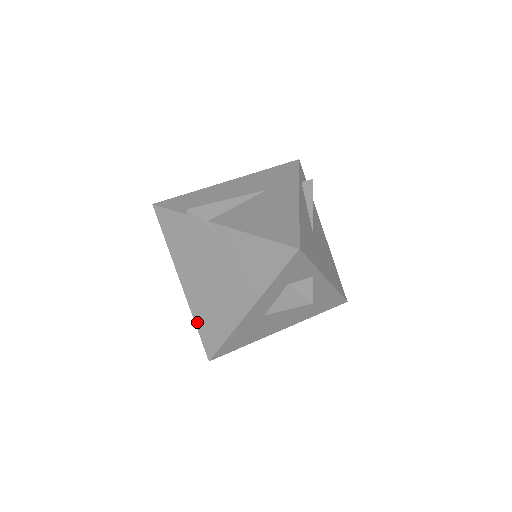
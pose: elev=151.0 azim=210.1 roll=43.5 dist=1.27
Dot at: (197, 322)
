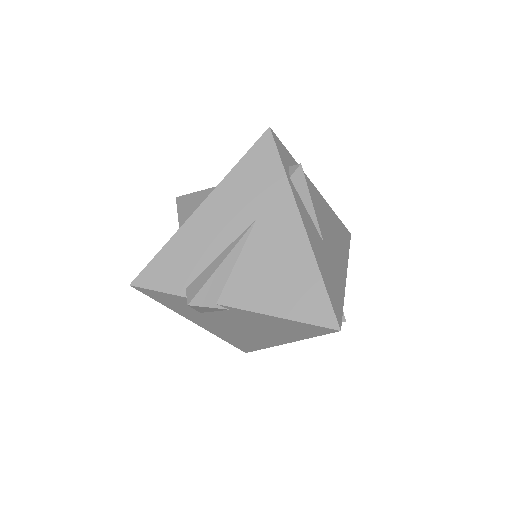
Dot at: (225, 340)
